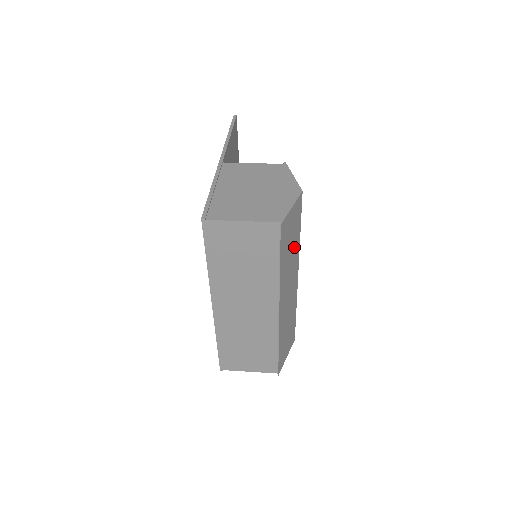
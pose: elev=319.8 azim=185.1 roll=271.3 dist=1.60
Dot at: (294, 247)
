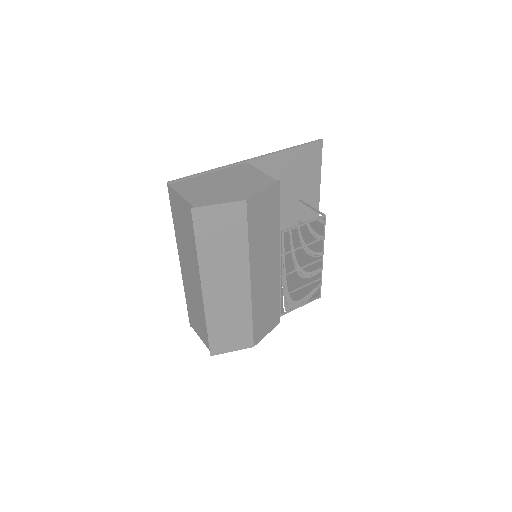
Dot at: (233, 246)
